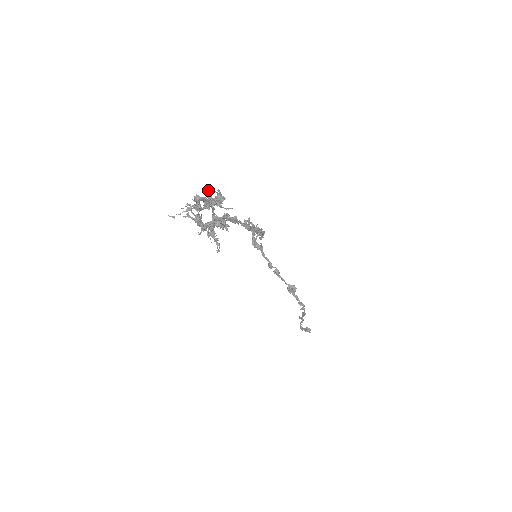
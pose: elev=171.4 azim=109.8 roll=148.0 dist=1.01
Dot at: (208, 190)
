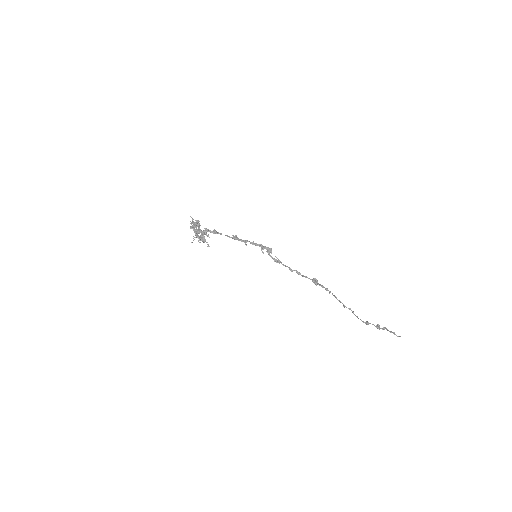
Dot at: occluded
